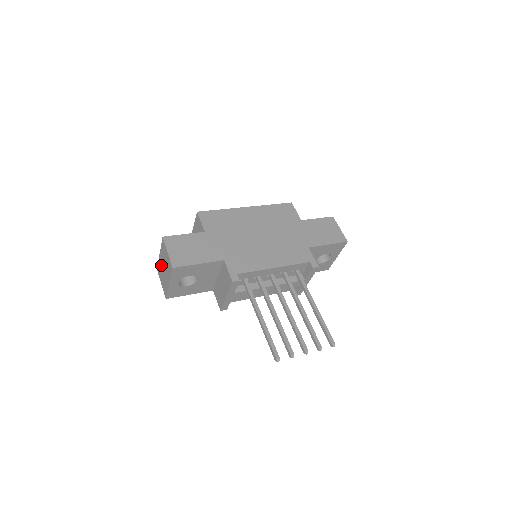
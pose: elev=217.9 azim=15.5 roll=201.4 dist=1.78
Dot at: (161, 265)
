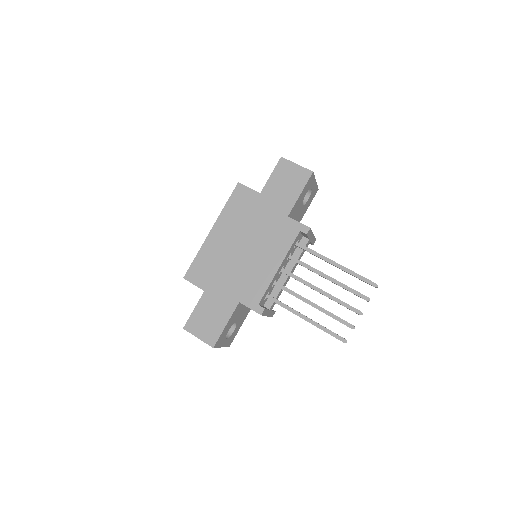
Dot at: occluded
